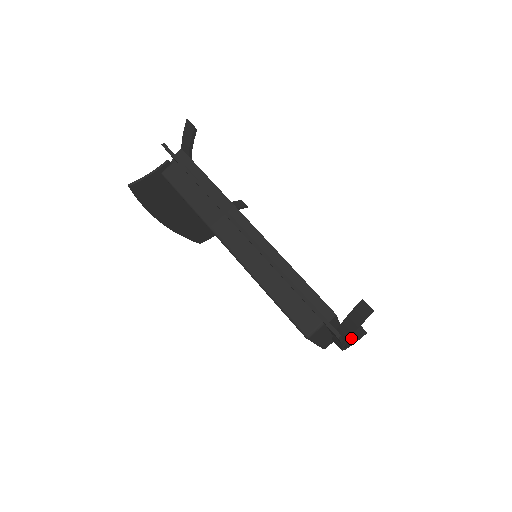
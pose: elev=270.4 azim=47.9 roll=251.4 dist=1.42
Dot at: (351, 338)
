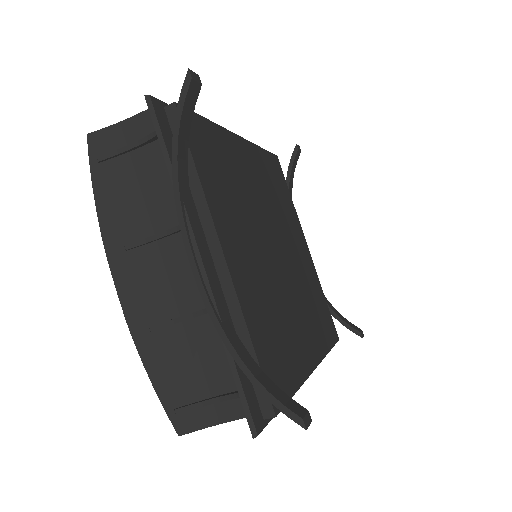
Dot at: (291, 182)
